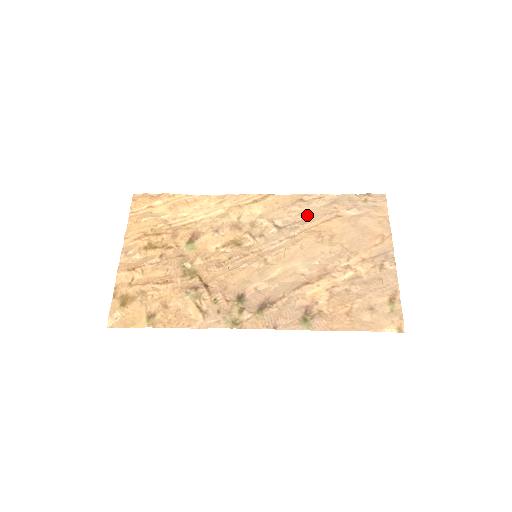
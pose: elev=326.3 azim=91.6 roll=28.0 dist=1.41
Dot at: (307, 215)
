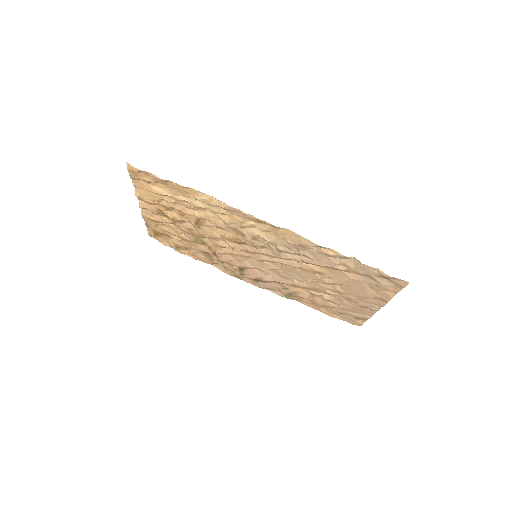
Dot at: (311, 257)
